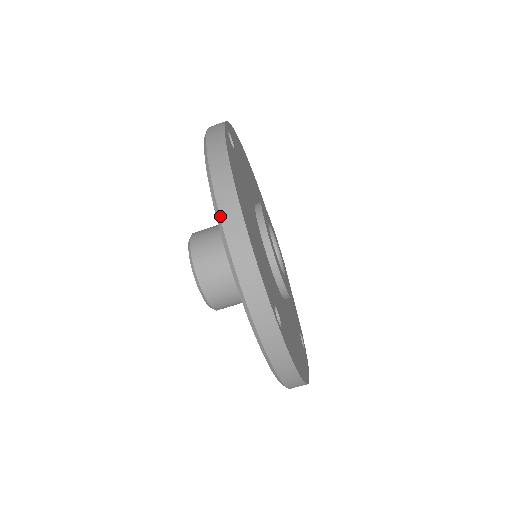
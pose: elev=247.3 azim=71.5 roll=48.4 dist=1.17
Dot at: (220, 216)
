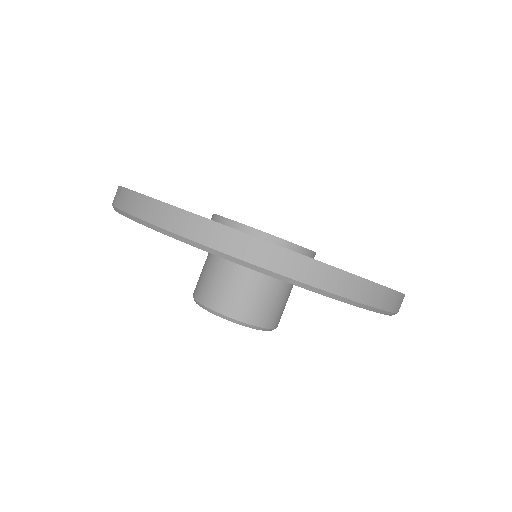
Dot at: (163, 228)
